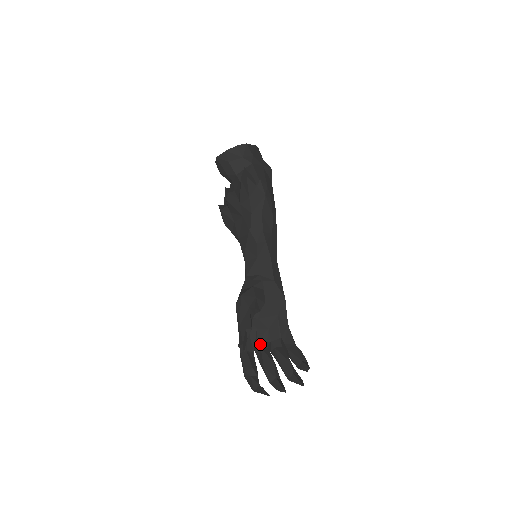
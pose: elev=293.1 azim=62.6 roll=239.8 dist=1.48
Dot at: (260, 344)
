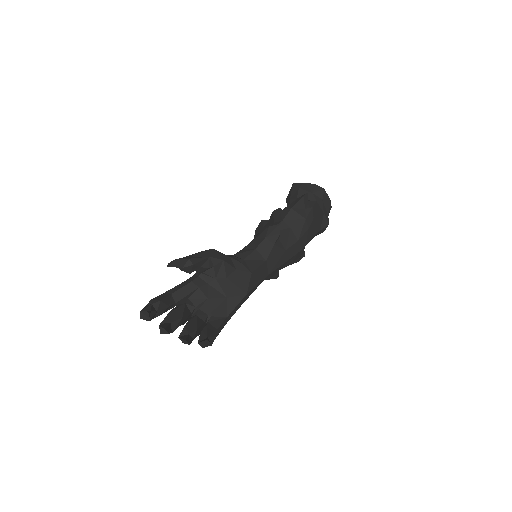
Dot at: (188, 302)
